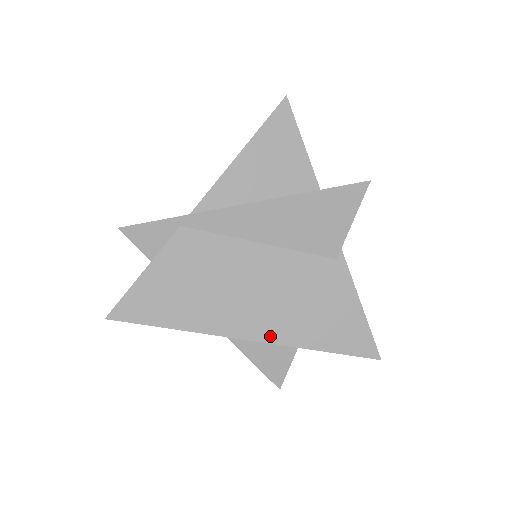
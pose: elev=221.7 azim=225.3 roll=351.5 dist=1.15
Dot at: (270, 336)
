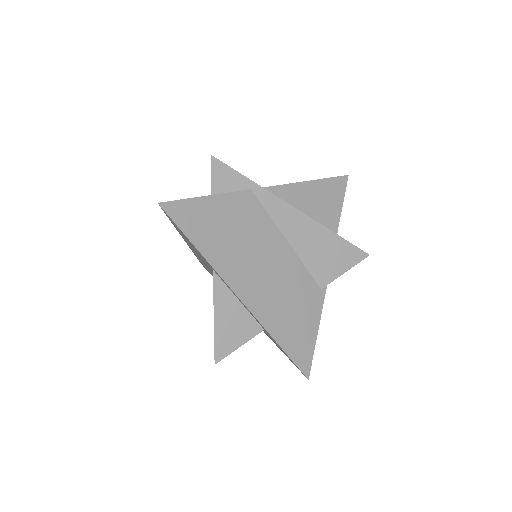
Dot at: (256, 309)
